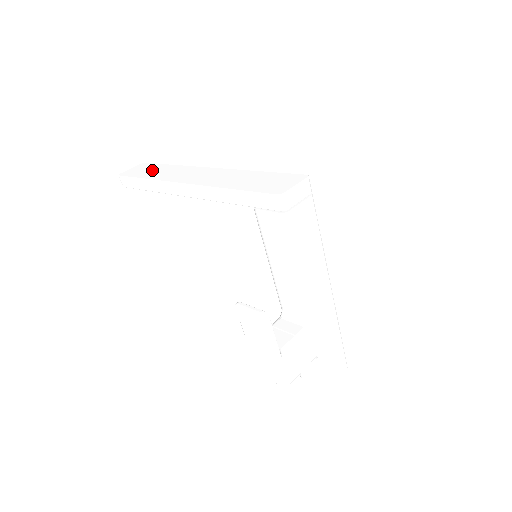
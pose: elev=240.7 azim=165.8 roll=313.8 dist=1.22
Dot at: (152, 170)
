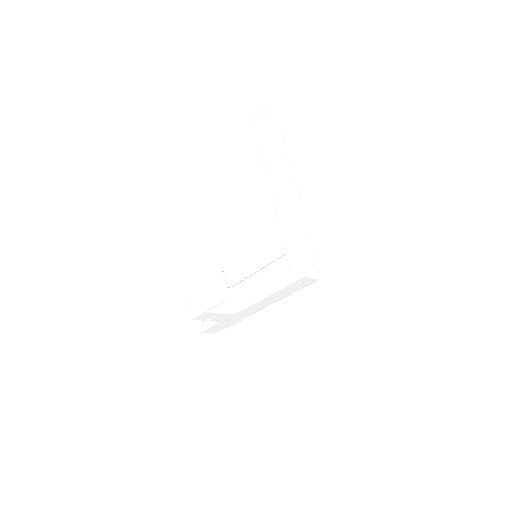
Dot at: (276, 139)
